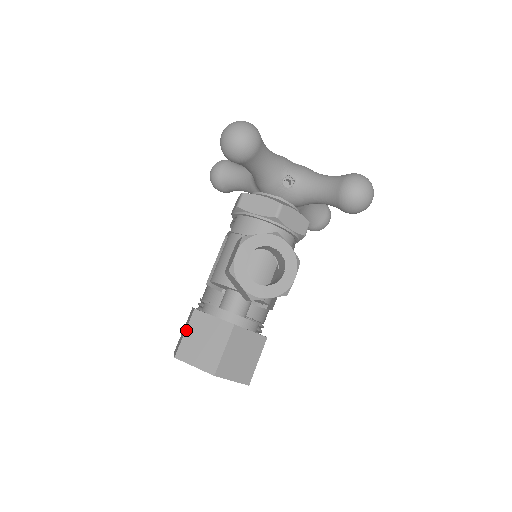
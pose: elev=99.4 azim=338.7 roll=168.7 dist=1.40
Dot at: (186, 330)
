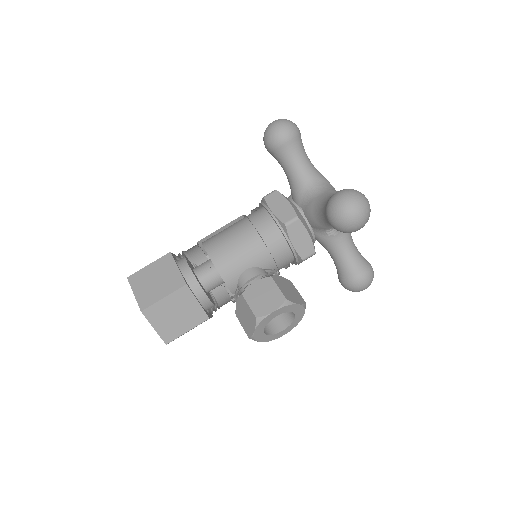
Dot at: (167, 297)
